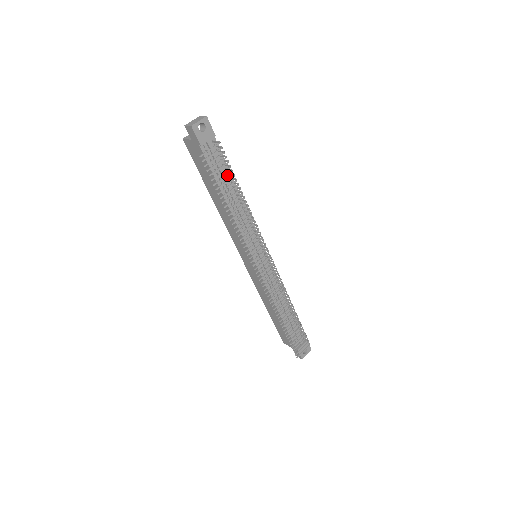
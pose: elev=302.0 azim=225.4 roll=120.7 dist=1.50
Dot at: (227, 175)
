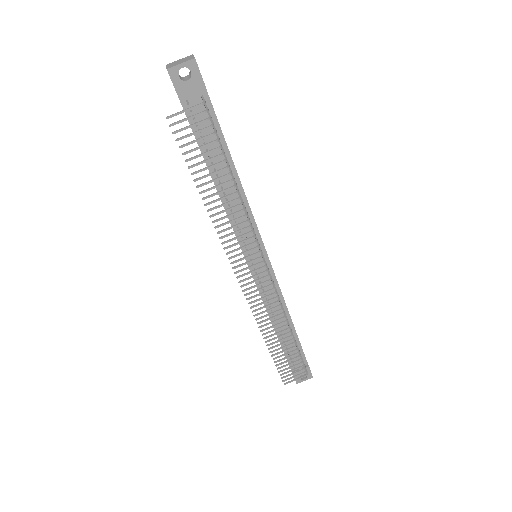
Dot at: (209, 151)
